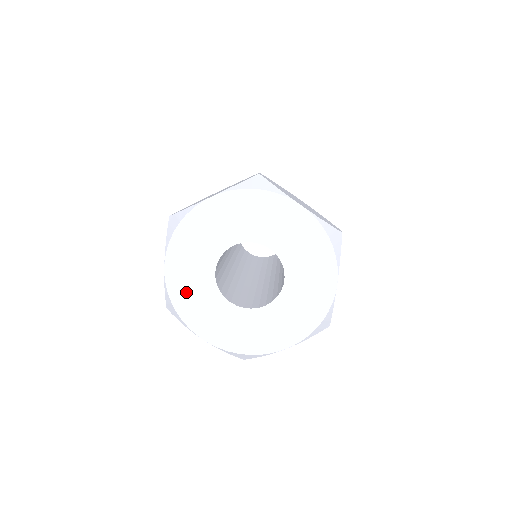
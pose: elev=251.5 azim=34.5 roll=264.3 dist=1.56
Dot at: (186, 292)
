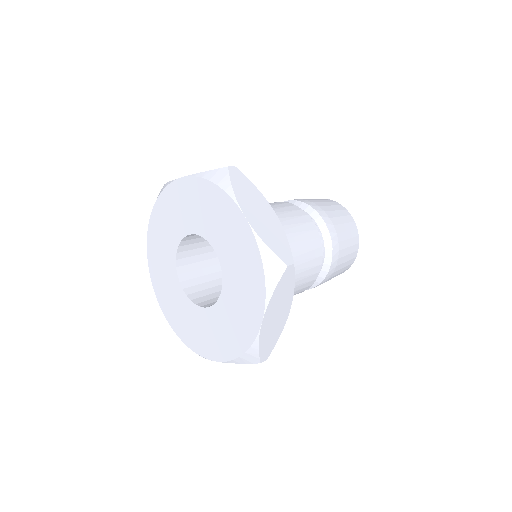
Dot at: (157, 262)
